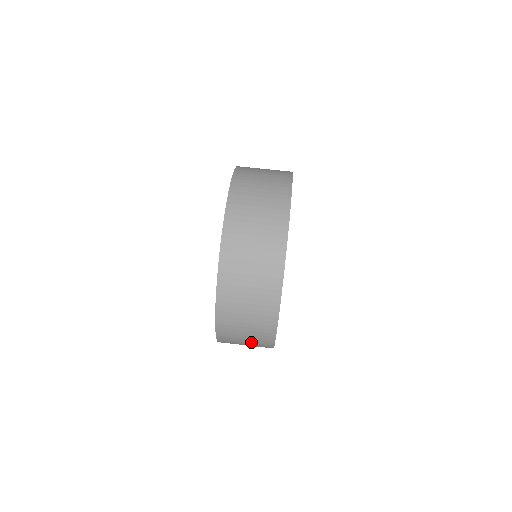
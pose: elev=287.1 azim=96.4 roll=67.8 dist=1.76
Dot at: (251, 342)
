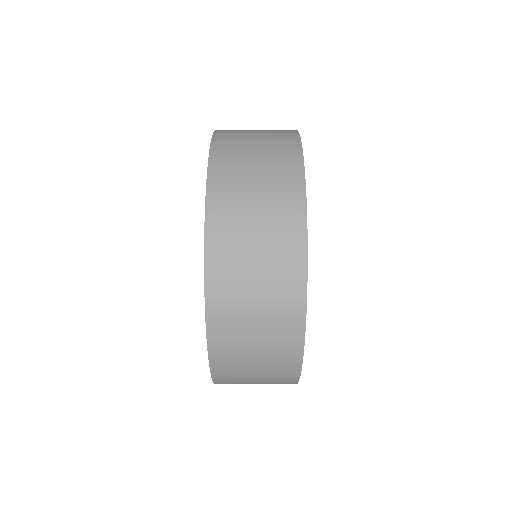
Dot at: occluded
